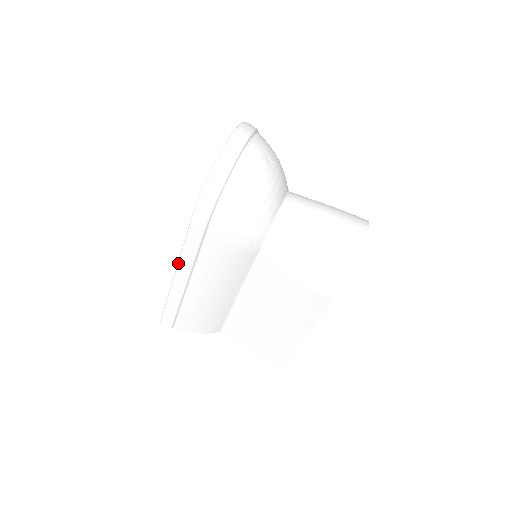
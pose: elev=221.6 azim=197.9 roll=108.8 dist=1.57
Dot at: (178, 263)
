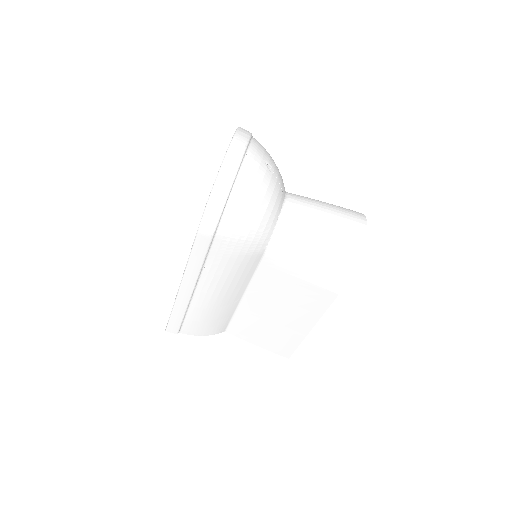
Dot at: (184, 272)
